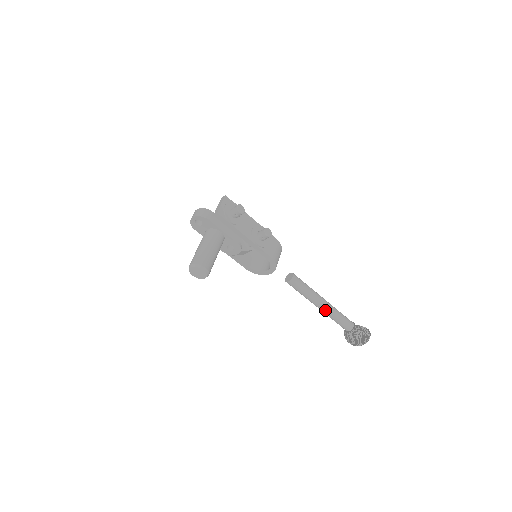
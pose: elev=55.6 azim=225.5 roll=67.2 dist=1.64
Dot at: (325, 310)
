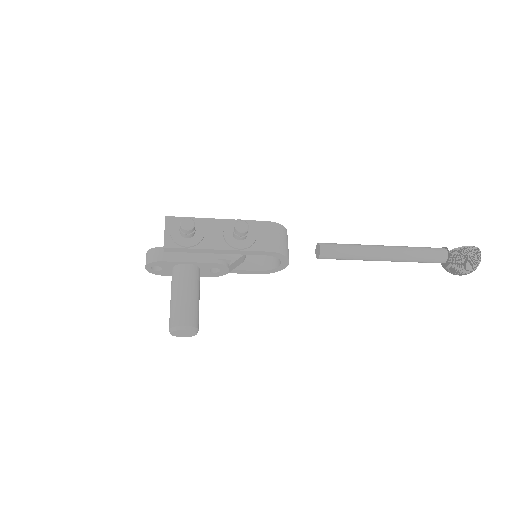
Dot at: (393, 259)
